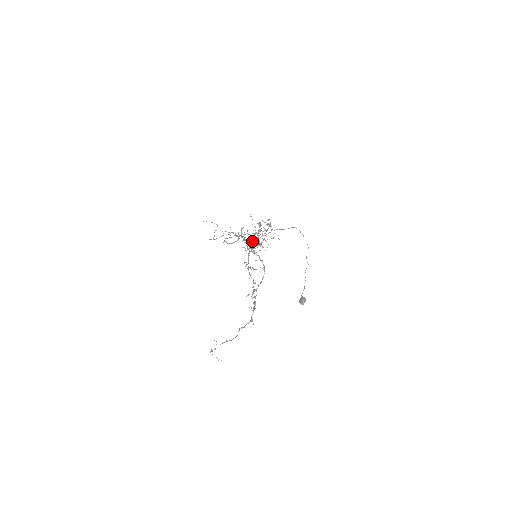
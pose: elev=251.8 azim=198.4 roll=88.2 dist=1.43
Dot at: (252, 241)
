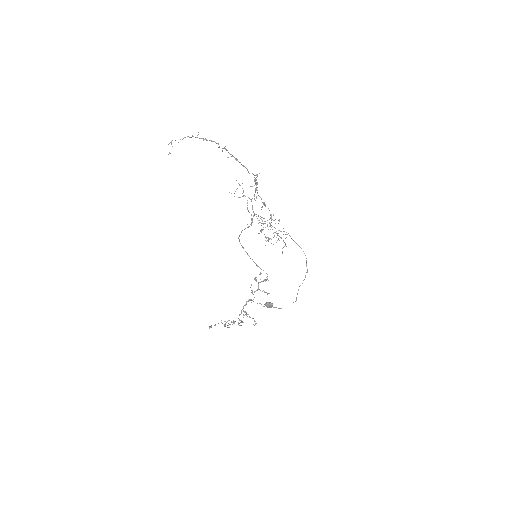
Dot at: occluded
